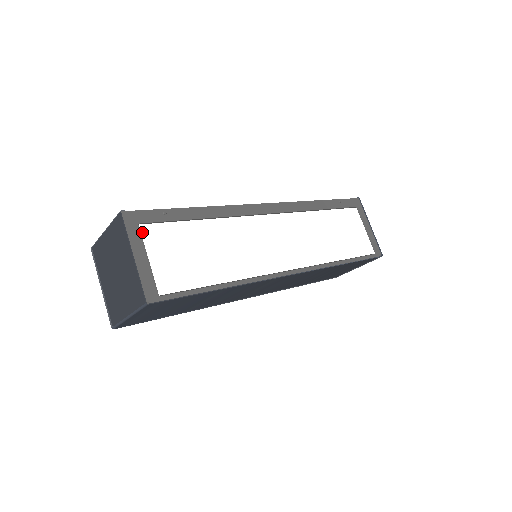
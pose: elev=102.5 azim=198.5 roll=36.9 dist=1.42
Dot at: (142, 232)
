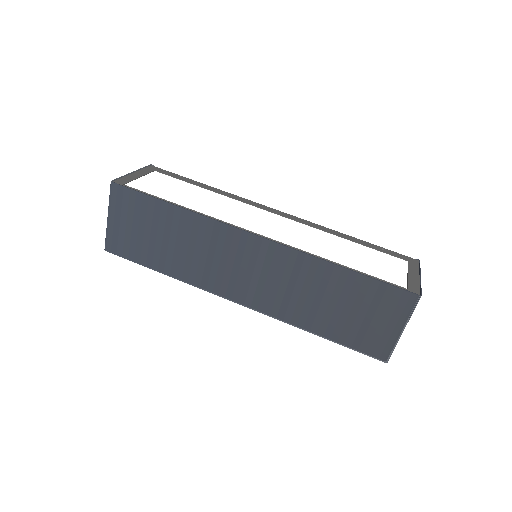
Dot at: (153, 173)
